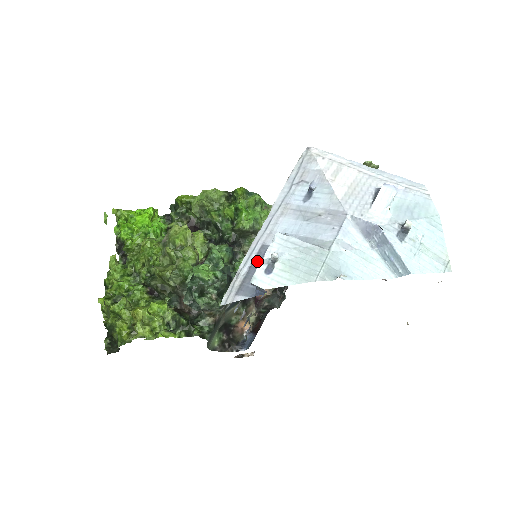
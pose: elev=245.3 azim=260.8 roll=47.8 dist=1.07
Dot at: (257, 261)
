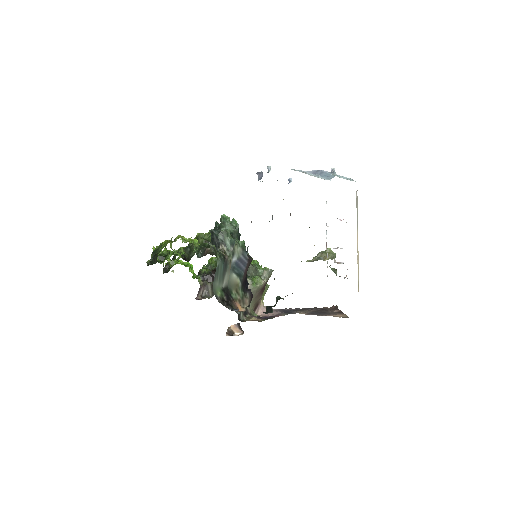
Dot at: occluded
